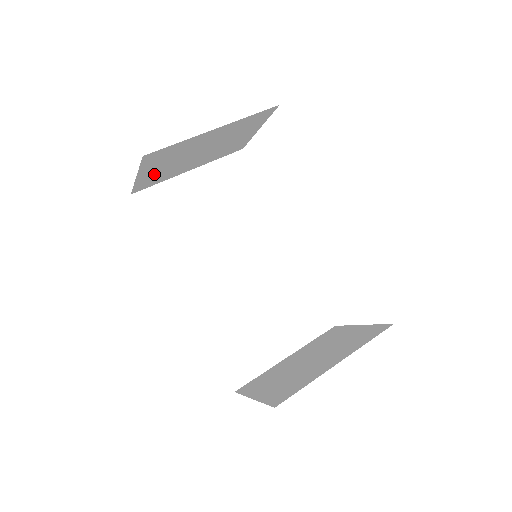
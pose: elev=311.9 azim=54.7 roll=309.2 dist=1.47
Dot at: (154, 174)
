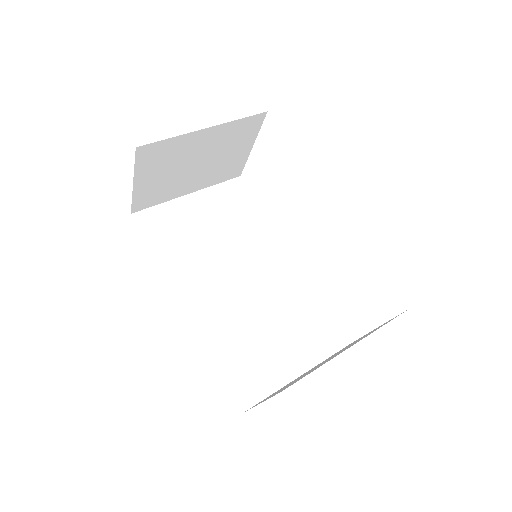
Dot at: (152, 186)
